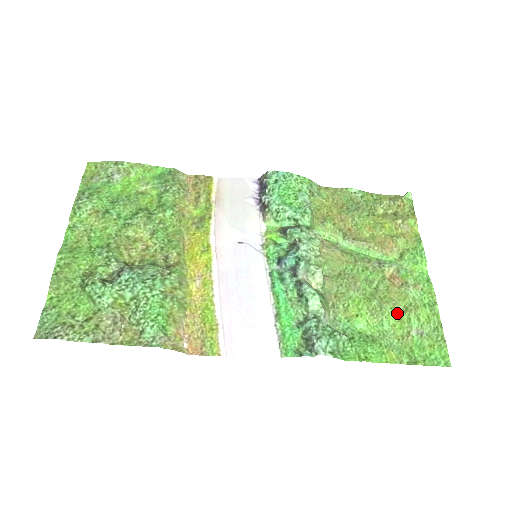
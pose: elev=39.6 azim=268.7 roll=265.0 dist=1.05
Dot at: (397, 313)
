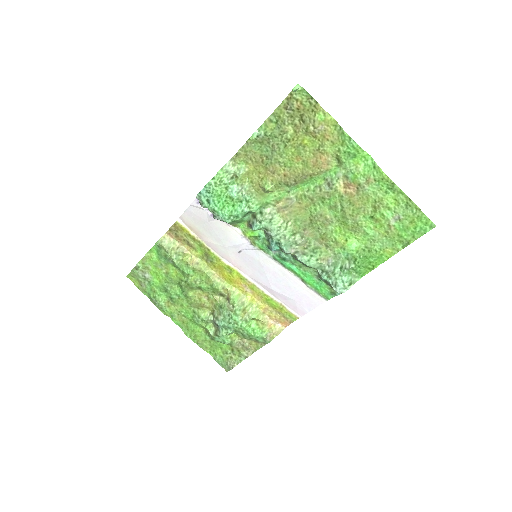
Dot at: (370, 217)
